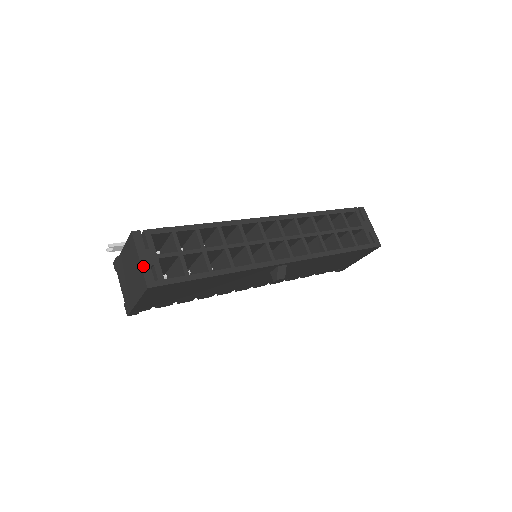
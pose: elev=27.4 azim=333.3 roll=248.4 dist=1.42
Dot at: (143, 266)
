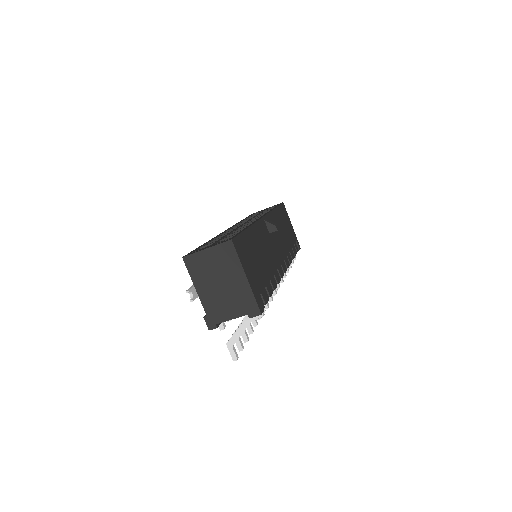
Dot at: (213, 246)
